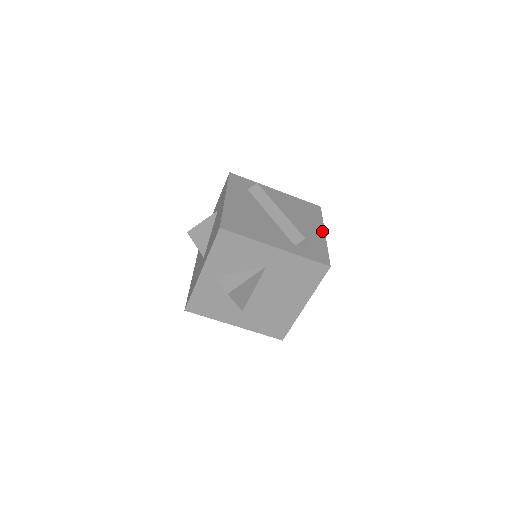
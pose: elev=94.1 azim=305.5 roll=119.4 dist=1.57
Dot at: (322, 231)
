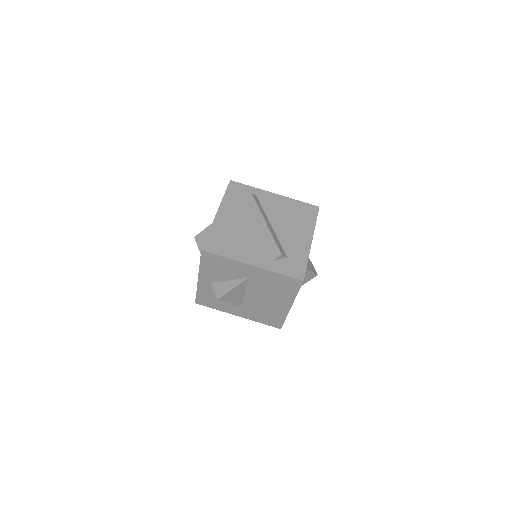
Dot at: (309, 239)
